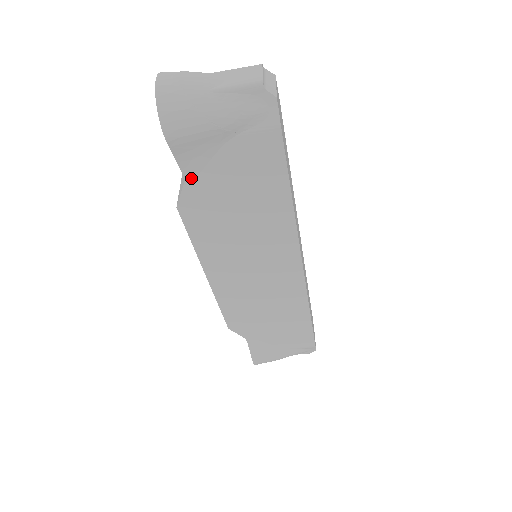
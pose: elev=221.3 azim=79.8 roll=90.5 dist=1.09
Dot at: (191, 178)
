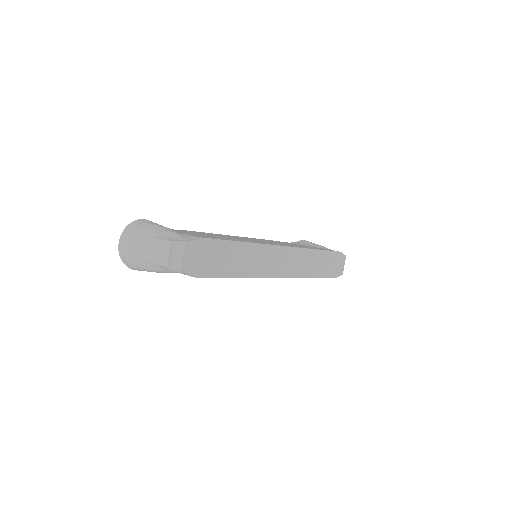
Dot at: occluded
